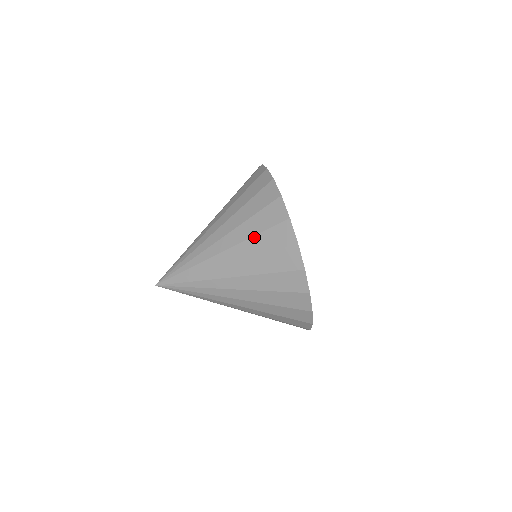
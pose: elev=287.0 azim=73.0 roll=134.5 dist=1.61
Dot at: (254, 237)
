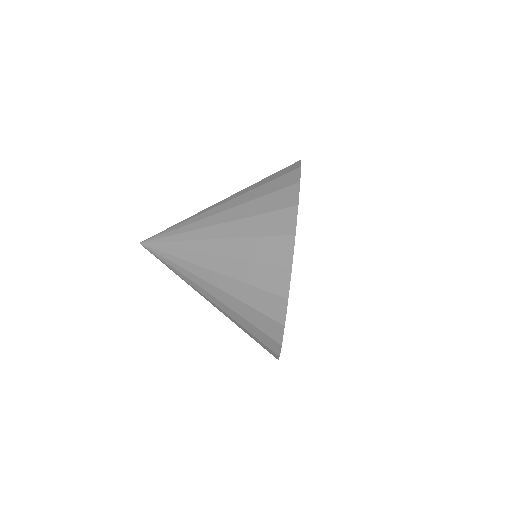
Dot at: (251, 238)
